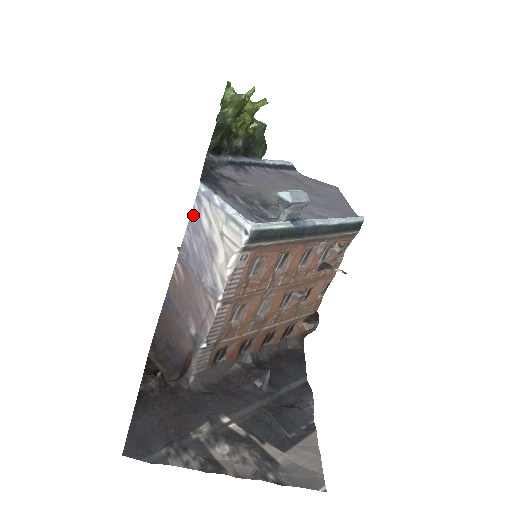
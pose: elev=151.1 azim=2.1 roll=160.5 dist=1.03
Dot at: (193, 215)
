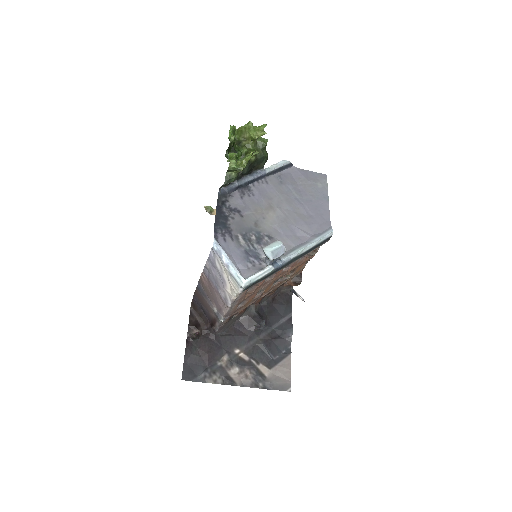
Dot at: (210, 257)
